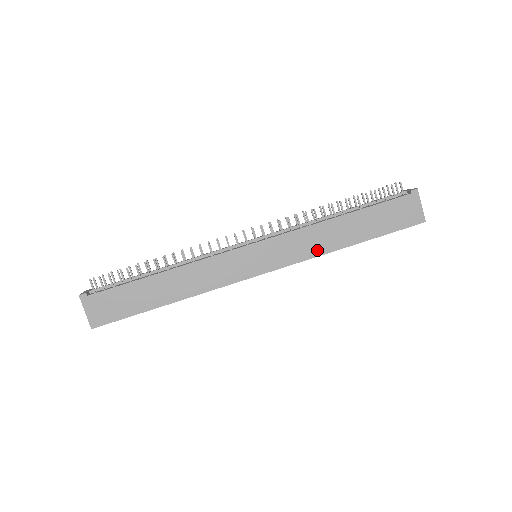
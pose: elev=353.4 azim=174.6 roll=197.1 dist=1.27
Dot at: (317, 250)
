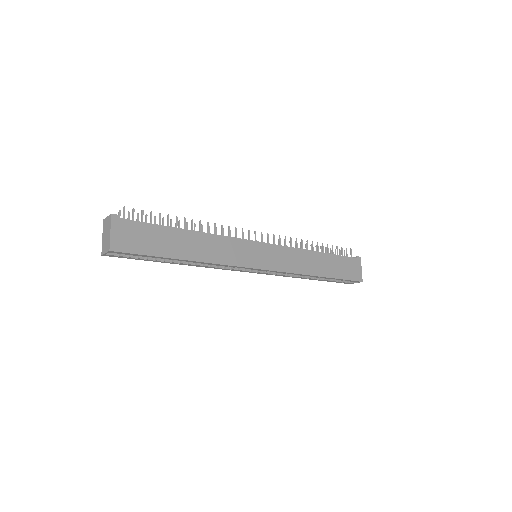
Dot at: (300, 269)
